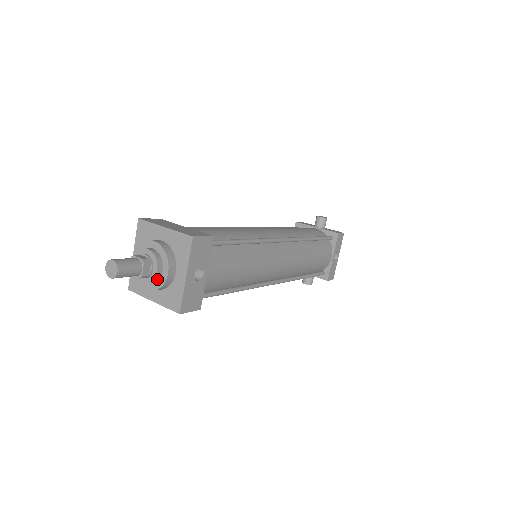
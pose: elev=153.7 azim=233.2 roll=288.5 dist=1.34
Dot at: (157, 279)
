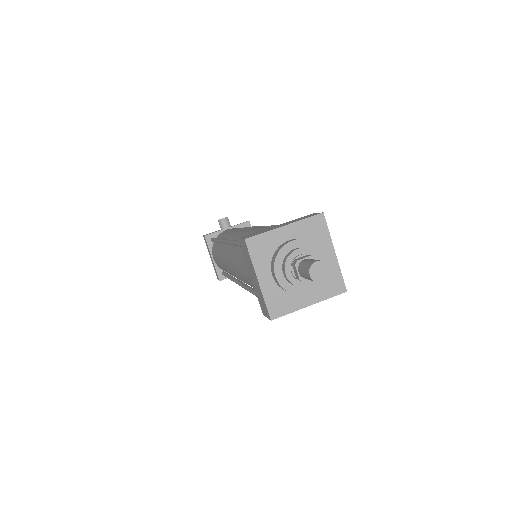
Dot at: occluded
